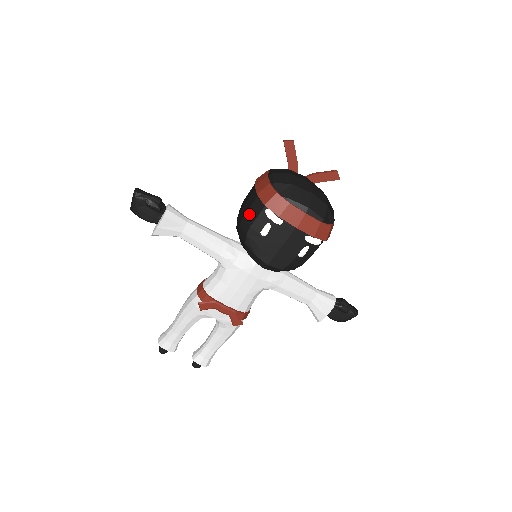
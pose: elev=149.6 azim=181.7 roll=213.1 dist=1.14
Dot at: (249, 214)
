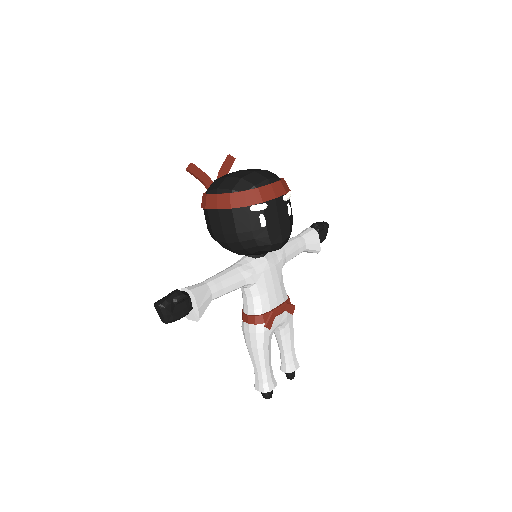
Dot at: (240, 226)
